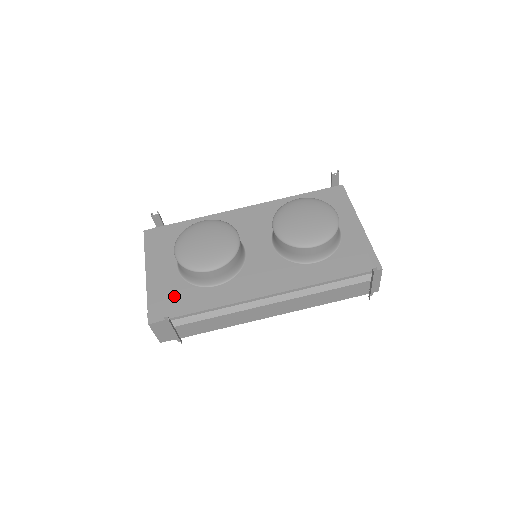
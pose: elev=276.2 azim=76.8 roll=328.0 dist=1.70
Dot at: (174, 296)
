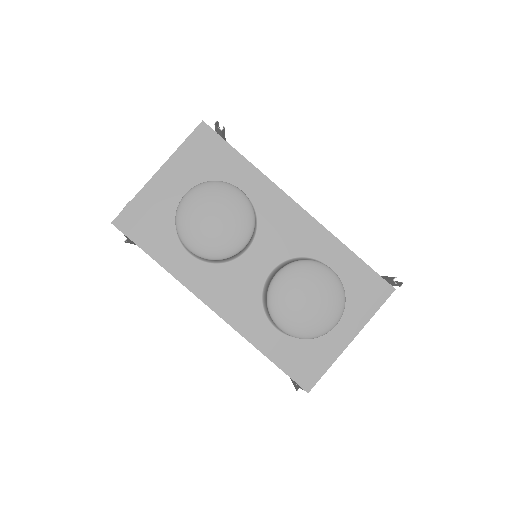
Dot at: (153, 222)
